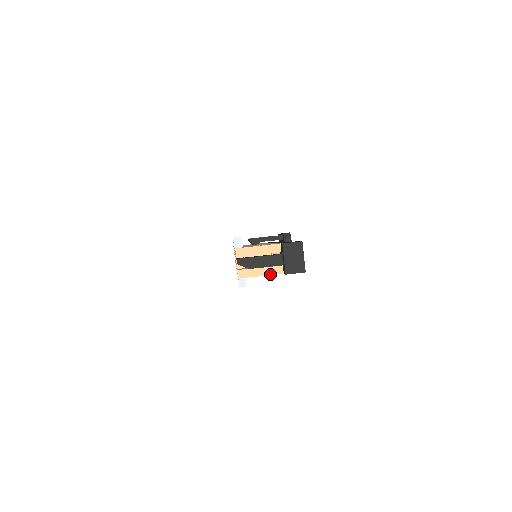
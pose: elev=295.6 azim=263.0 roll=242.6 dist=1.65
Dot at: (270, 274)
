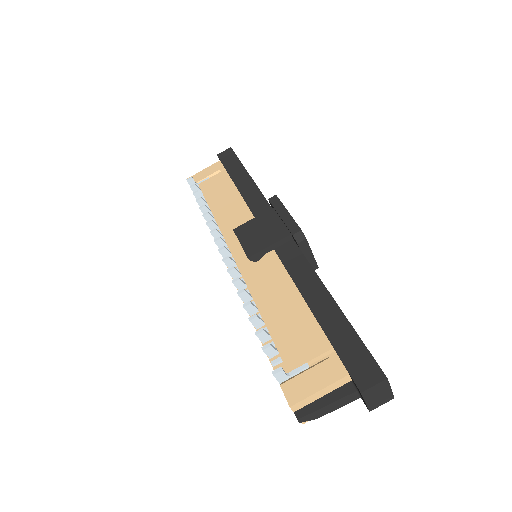
Dot at: occluded
